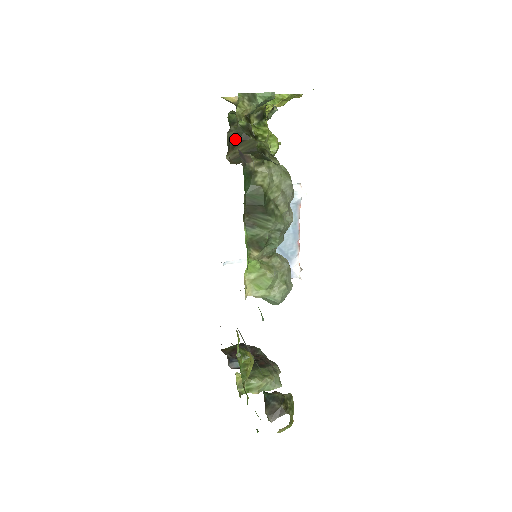
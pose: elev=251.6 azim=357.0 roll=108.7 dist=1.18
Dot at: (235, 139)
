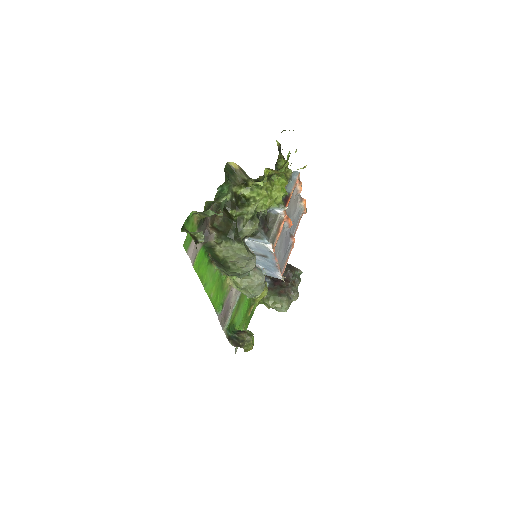
Dot at: occluded
